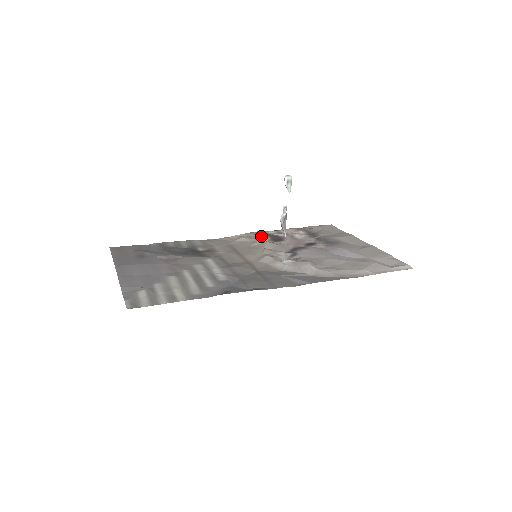
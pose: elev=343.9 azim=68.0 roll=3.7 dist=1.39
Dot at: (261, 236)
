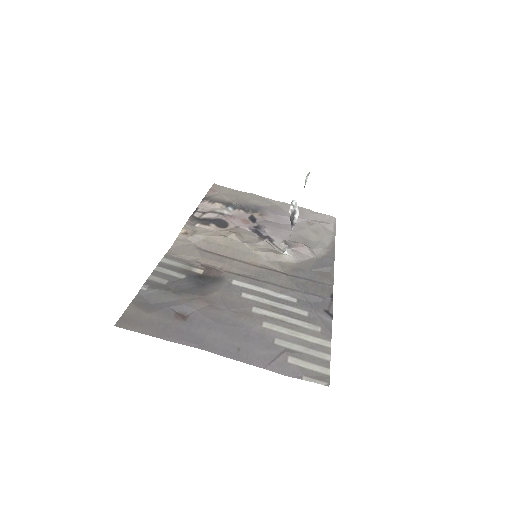
Dot at: (204, 225)
